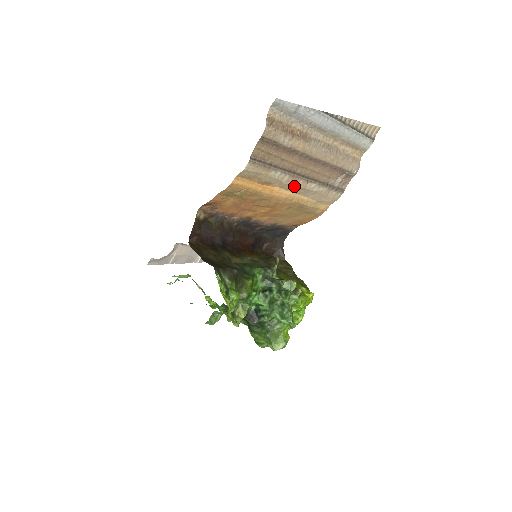
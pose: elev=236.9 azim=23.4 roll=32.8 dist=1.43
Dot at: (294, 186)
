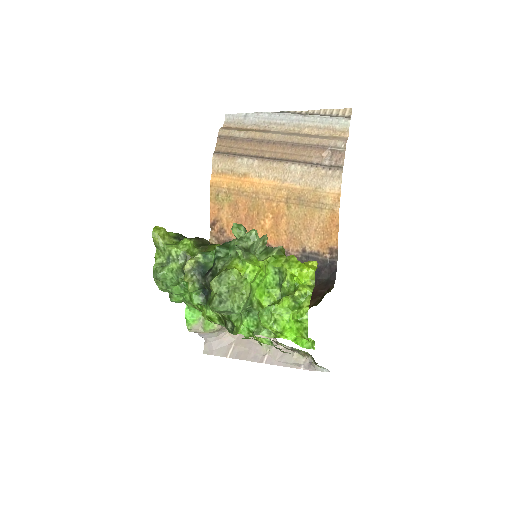
Dot at: (271, 171)
